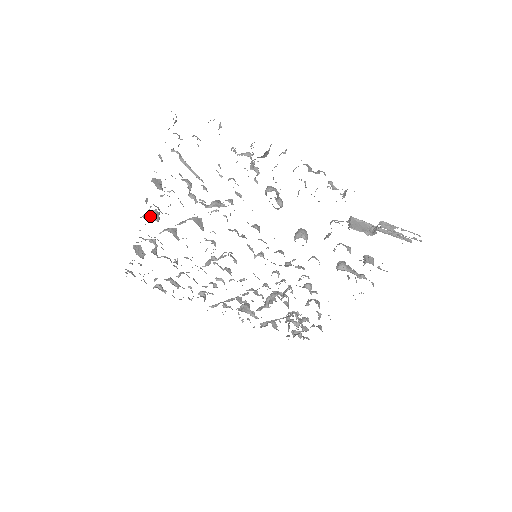
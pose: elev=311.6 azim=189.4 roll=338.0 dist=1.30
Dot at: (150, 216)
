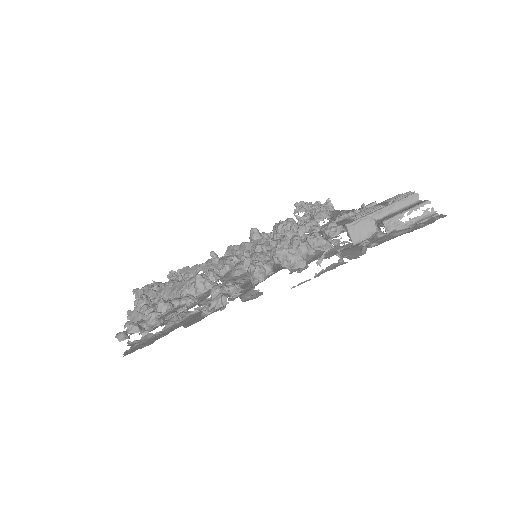
Dot at: occluded
